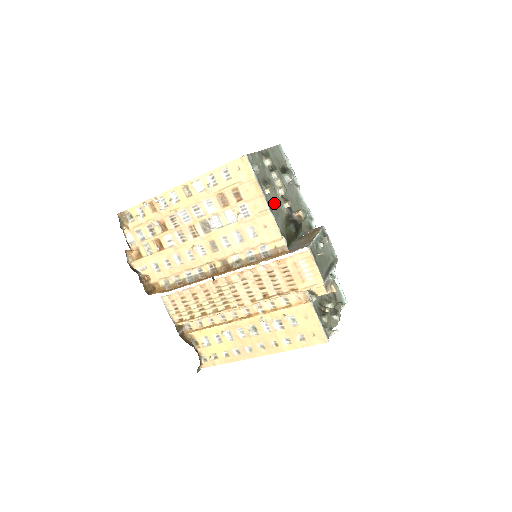
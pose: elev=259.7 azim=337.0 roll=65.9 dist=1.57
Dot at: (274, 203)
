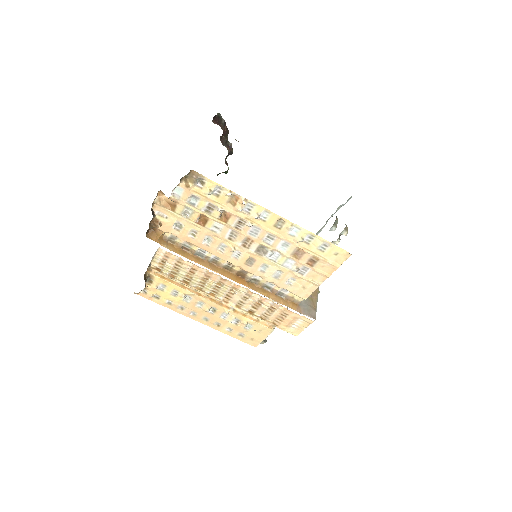
Dot at: occluded
